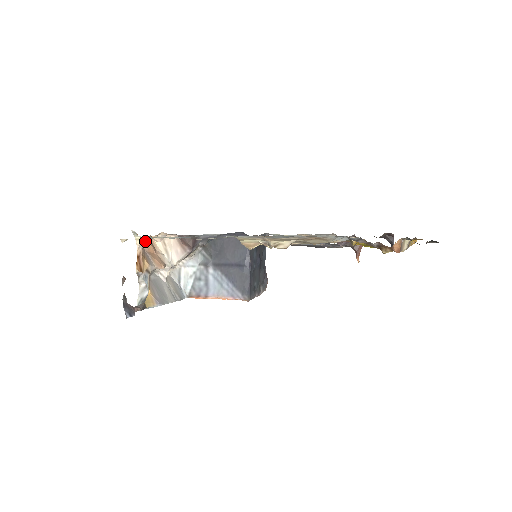
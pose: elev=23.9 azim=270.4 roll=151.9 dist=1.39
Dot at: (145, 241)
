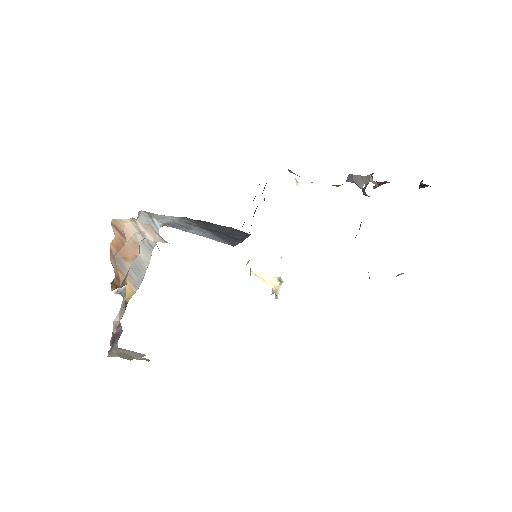
Dot at: occluded
